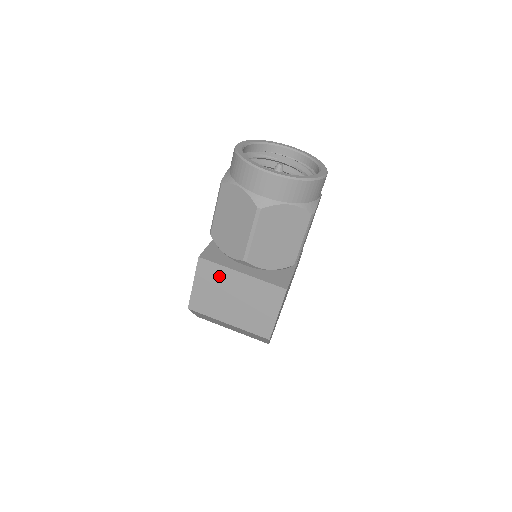
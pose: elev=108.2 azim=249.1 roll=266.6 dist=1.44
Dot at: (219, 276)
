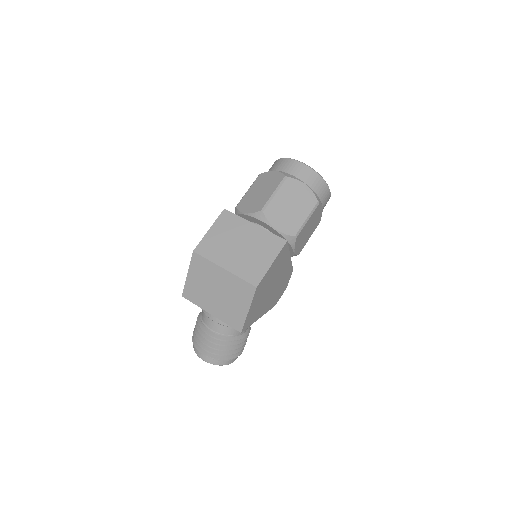
Dot at: (234, 225)
